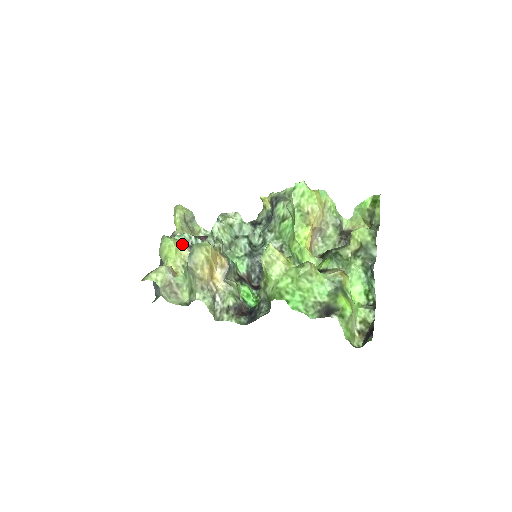
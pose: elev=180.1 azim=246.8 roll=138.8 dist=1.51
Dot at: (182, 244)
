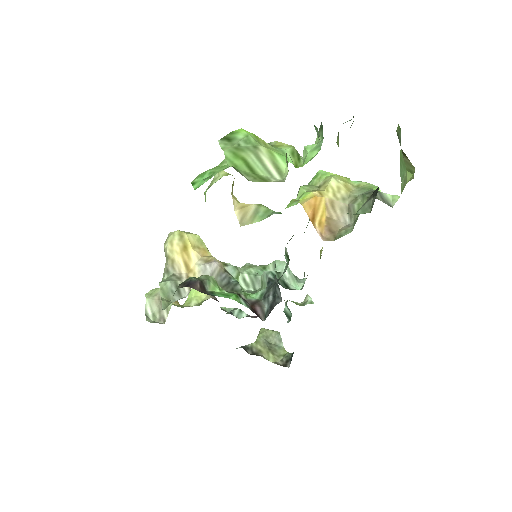
Dot at: occluded
